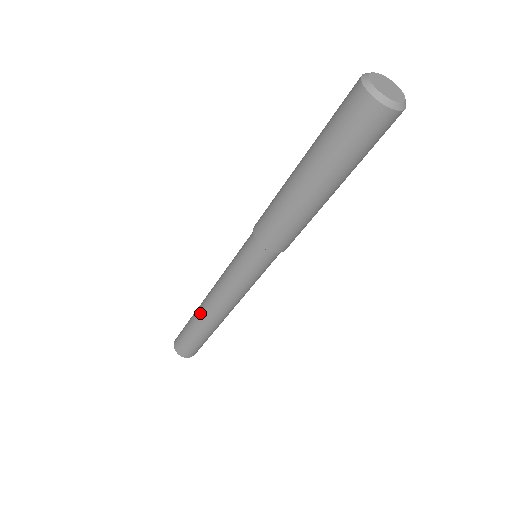
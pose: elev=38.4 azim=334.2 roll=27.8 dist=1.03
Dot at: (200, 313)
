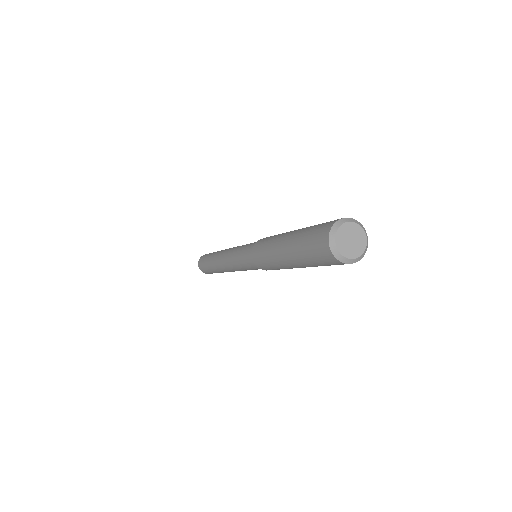
Dot at: (217, 254)
